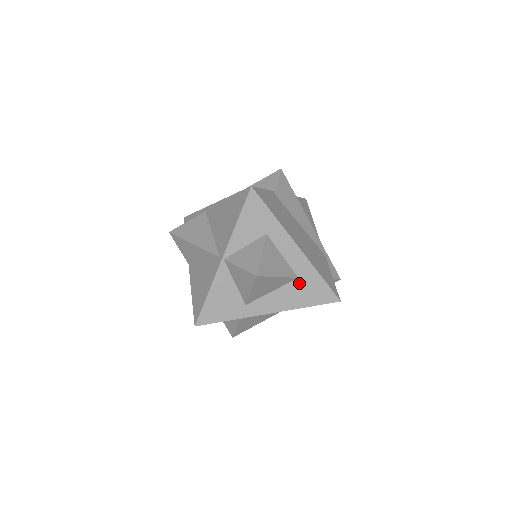
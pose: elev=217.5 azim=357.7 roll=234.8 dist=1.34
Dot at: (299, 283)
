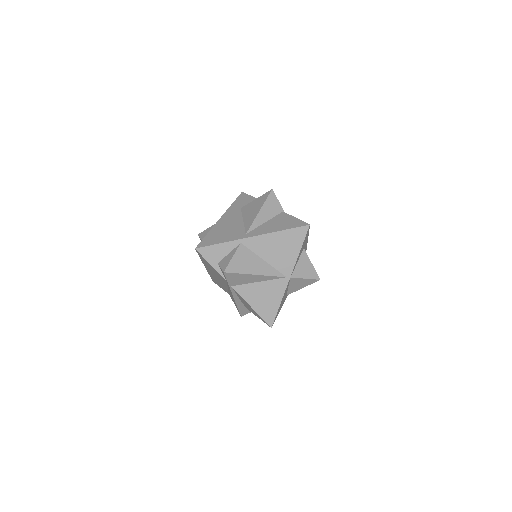
Dot at: occluded
